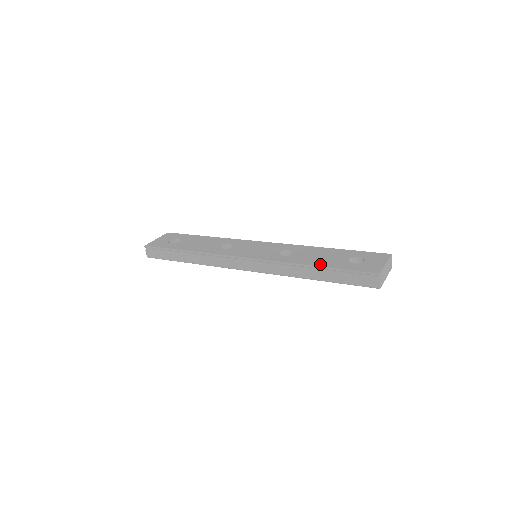
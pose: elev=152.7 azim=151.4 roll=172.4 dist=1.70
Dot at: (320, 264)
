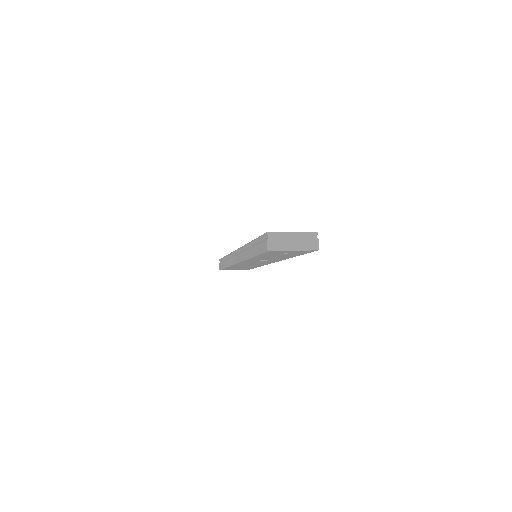
Dot at: occluded
